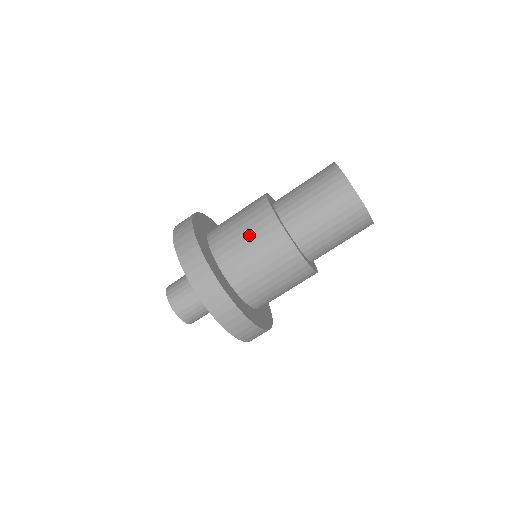
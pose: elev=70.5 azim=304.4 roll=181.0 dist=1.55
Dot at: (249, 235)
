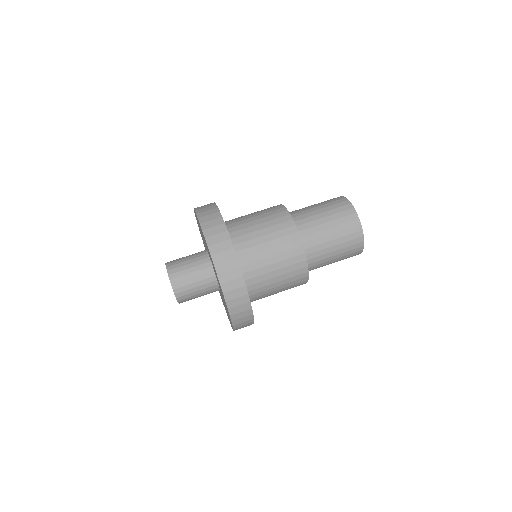
Dot at: occluded
